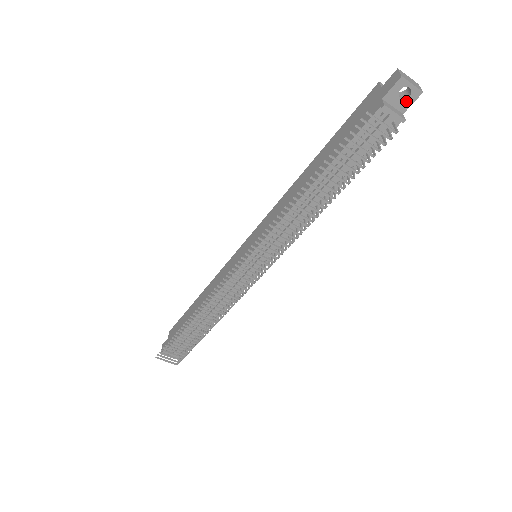
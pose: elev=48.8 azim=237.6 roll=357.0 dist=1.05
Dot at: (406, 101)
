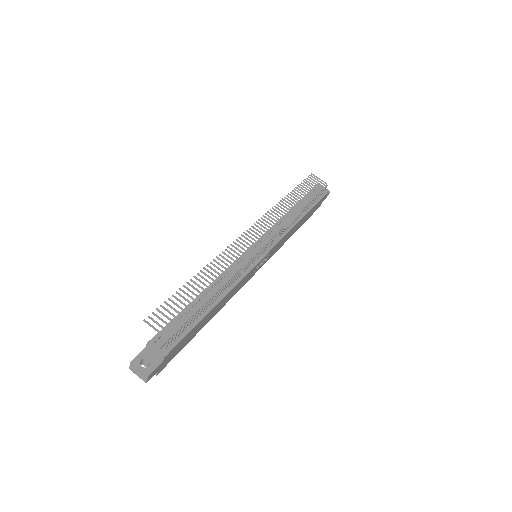
Dot at: occluded
